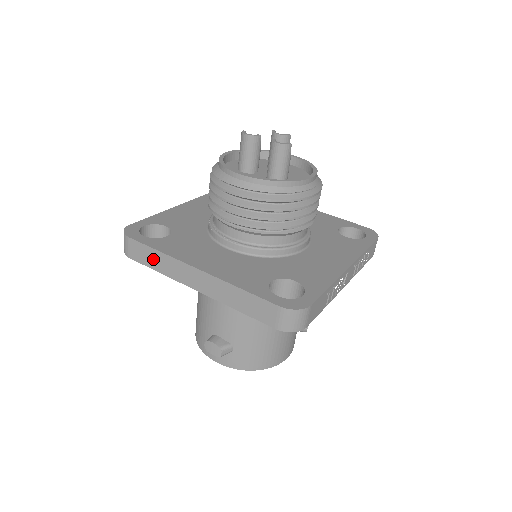
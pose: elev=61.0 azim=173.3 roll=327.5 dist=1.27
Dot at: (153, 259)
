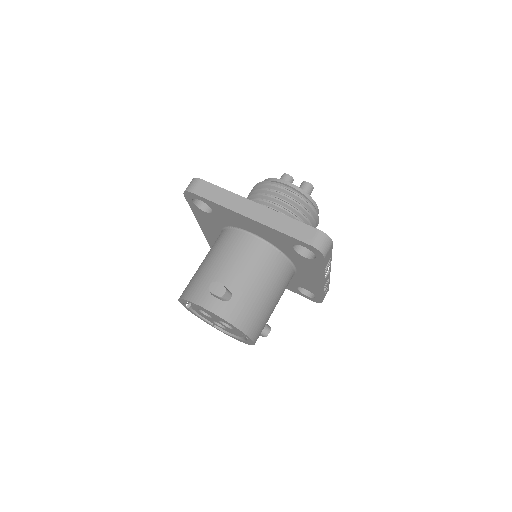
Dot at: (217, 195)
